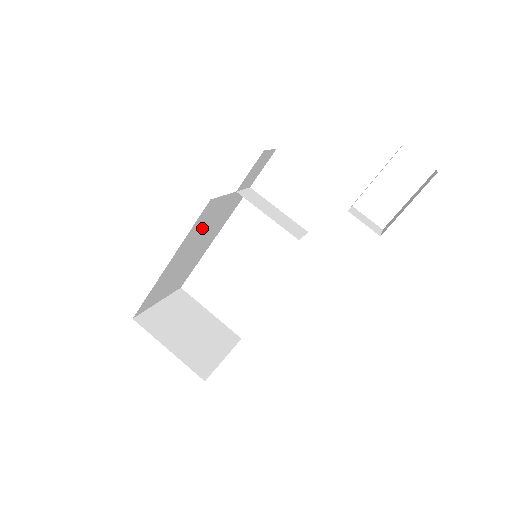
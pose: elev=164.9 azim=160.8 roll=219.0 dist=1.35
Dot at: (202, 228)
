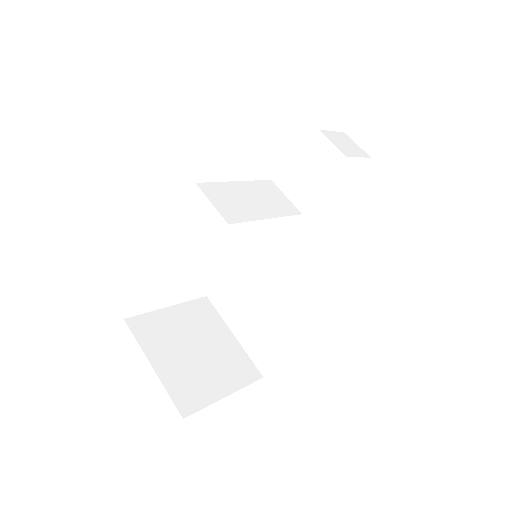
Dot at: occluded
